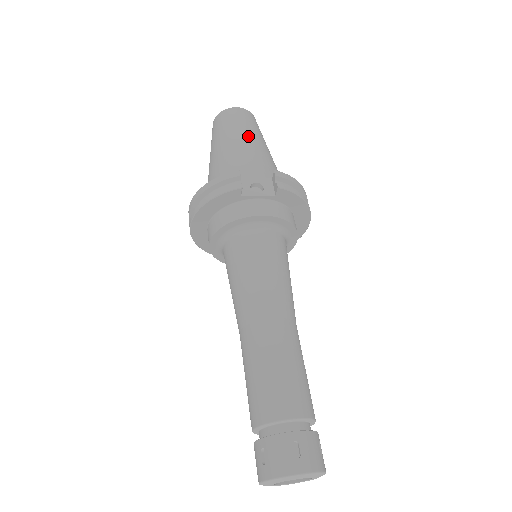
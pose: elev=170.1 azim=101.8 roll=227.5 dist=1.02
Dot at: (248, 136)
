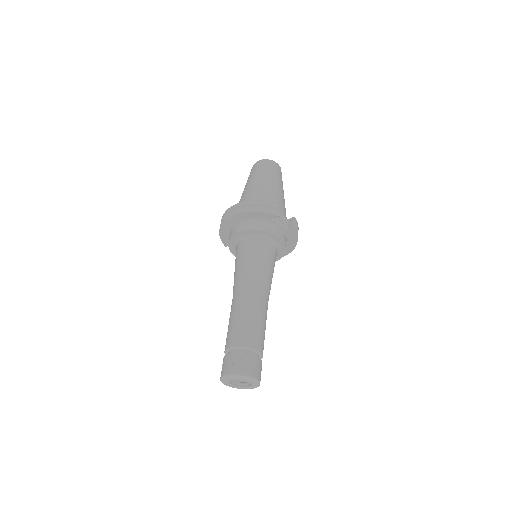
Dot at: (280, 185)
